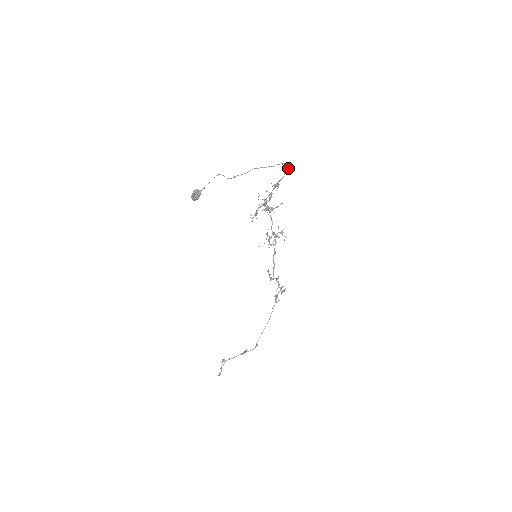
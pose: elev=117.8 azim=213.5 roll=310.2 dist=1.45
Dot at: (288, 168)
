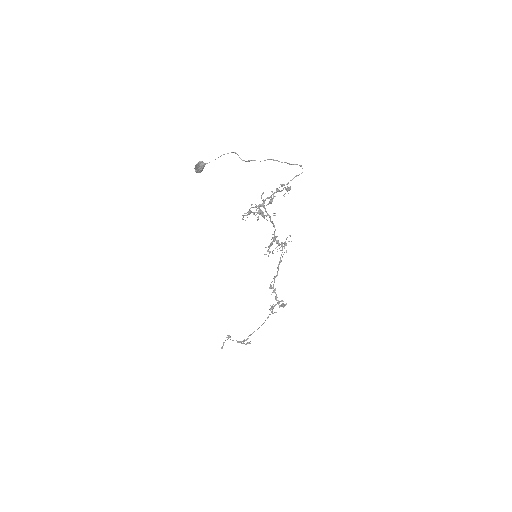
Dot at: occluded
